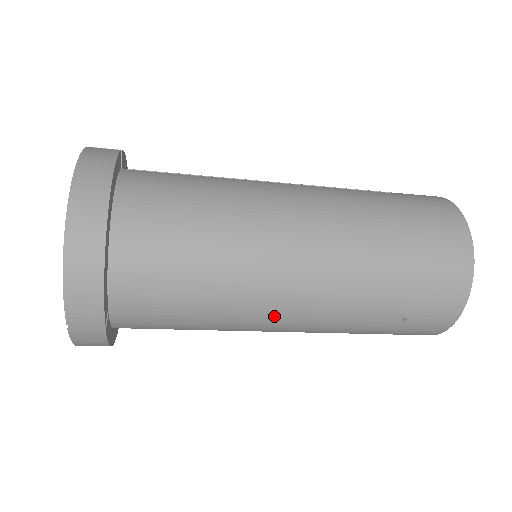
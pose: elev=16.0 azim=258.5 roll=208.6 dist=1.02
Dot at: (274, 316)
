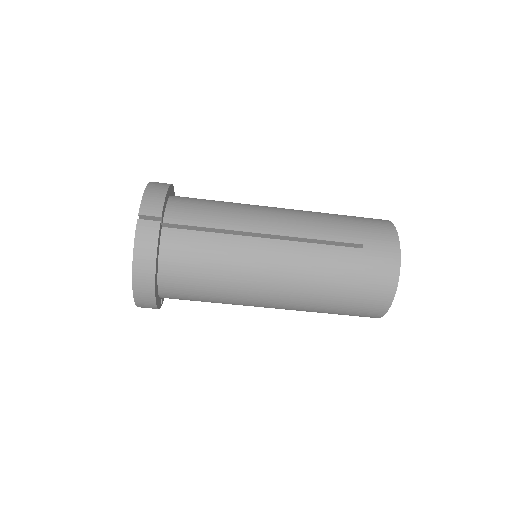
Dot at: (269, 239)
